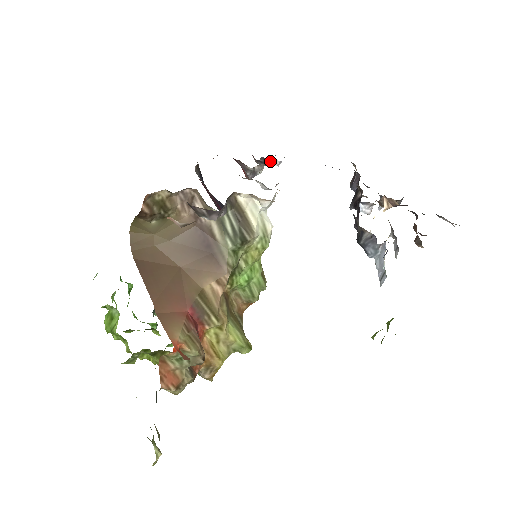
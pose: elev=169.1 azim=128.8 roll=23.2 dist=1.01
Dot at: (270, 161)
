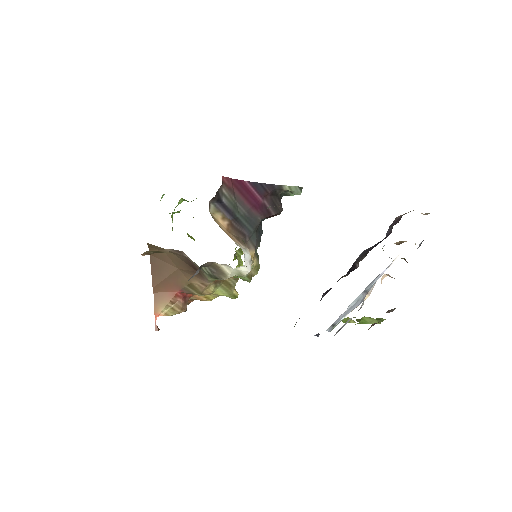
Dot at: occluded
